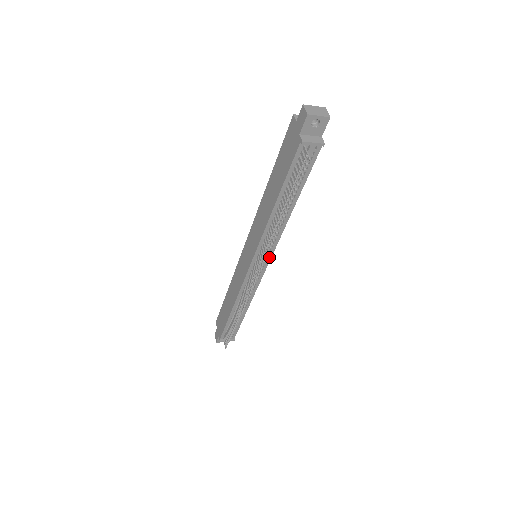
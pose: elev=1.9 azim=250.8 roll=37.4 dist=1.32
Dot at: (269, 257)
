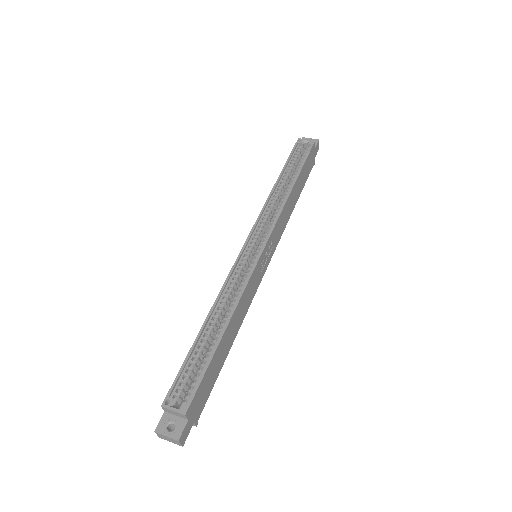
Dot at: (261, 276)
